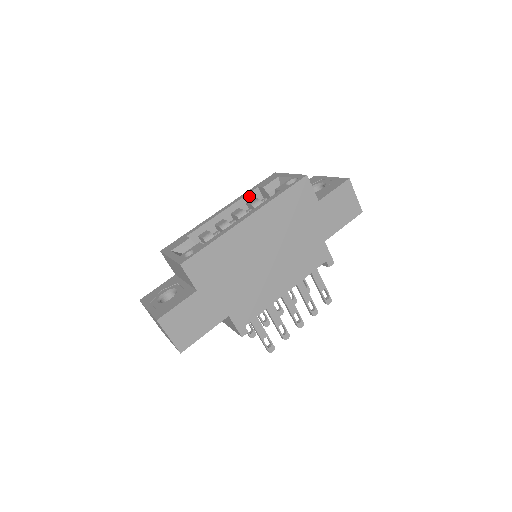
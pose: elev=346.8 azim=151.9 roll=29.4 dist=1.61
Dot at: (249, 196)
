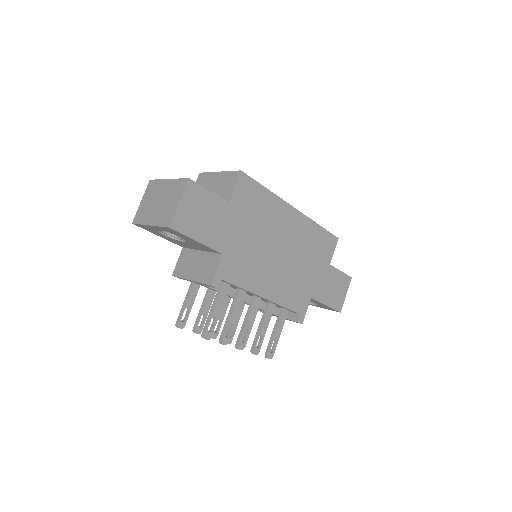
Dot at: occluded
